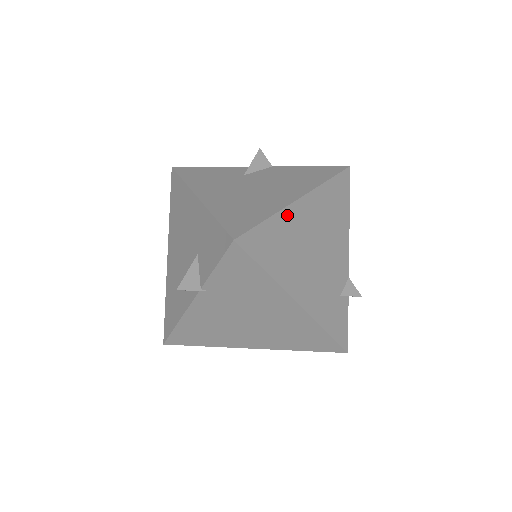
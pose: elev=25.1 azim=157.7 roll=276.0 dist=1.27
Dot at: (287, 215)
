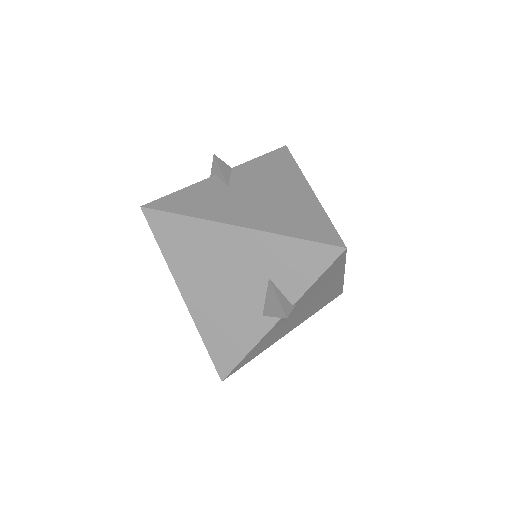
Dot at: occluded
